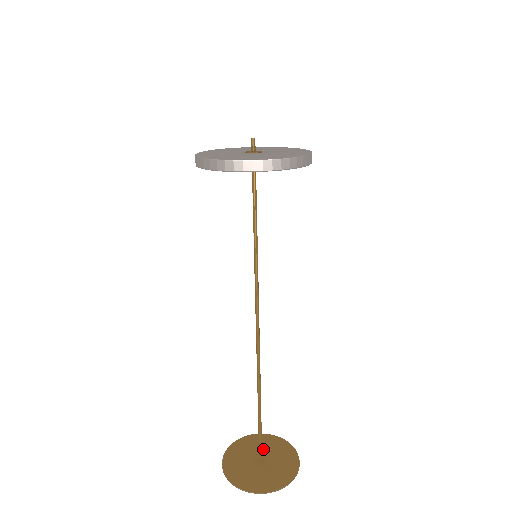
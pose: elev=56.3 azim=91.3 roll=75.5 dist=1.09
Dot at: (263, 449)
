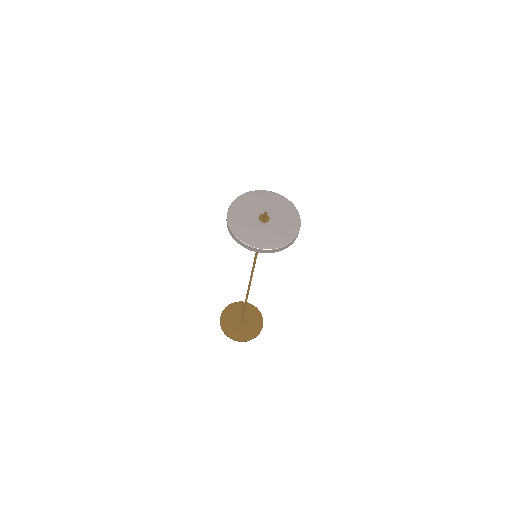
Dot at: (244, 313)
